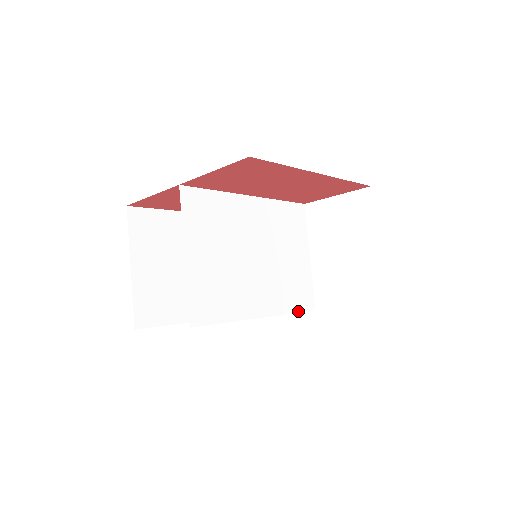
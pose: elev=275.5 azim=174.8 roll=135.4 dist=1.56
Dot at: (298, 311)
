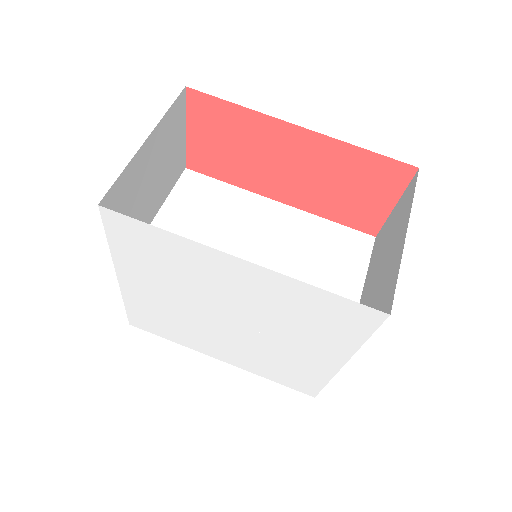
Dot at: (304, 347)
